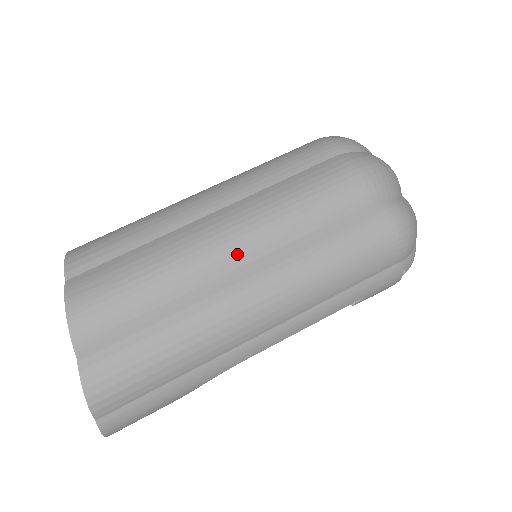
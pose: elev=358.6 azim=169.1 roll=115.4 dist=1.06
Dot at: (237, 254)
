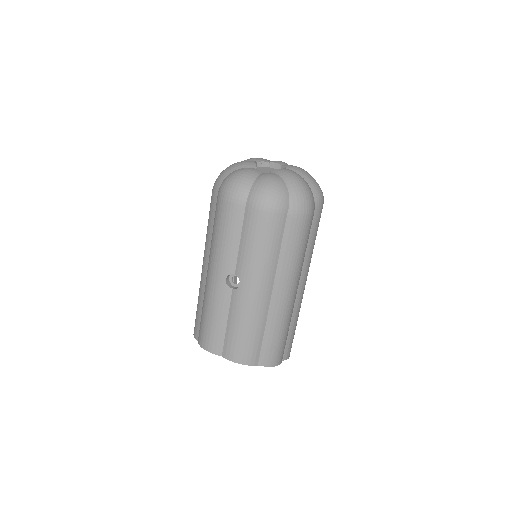
Dot at: (296, 289)
